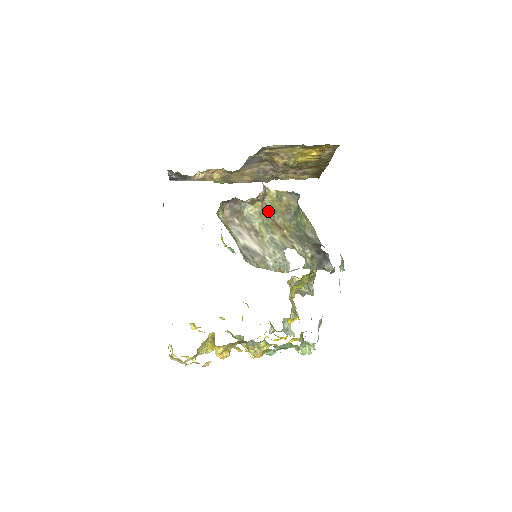
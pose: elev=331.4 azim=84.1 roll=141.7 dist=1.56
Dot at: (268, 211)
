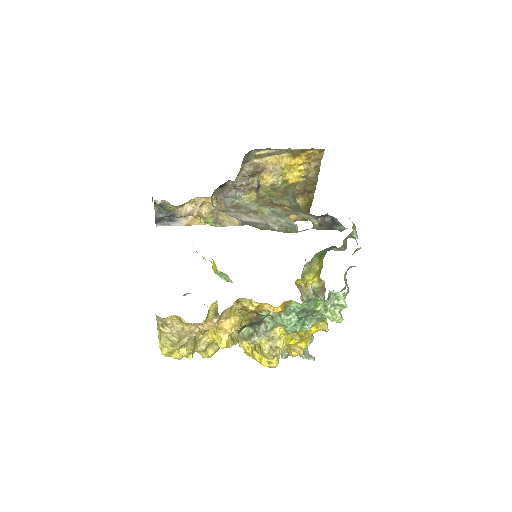
Dot at: (264, 198)
